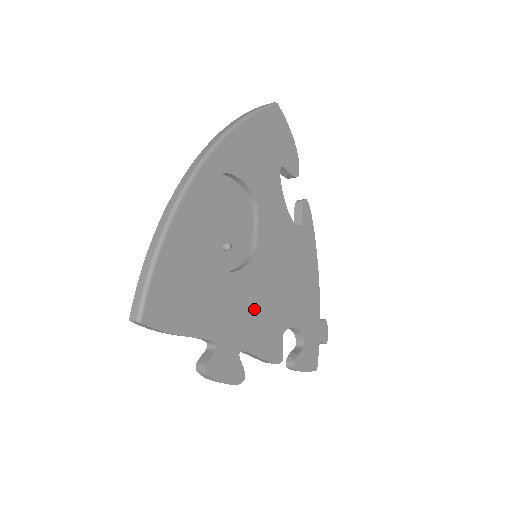
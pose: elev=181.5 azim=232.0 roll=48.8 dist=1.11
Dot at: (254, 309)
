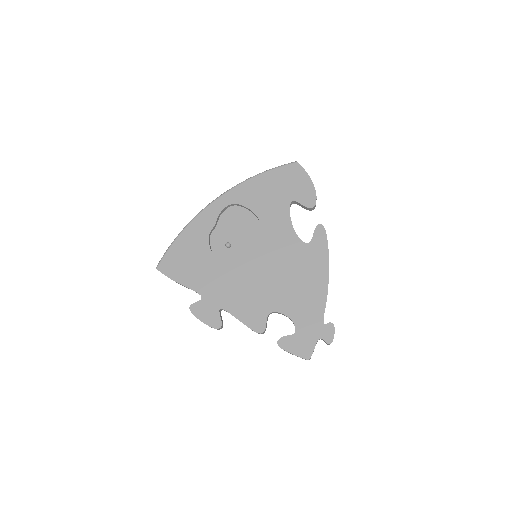
Dot at: (241, 287)
